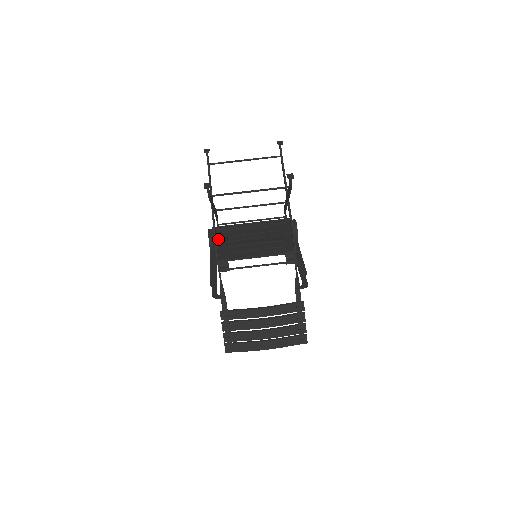
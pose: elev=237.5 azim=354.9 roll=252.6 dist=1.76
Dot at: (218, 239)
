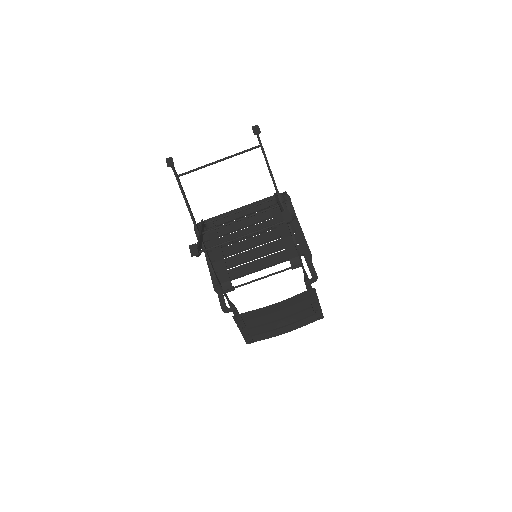
Dot at: (210, 244)
